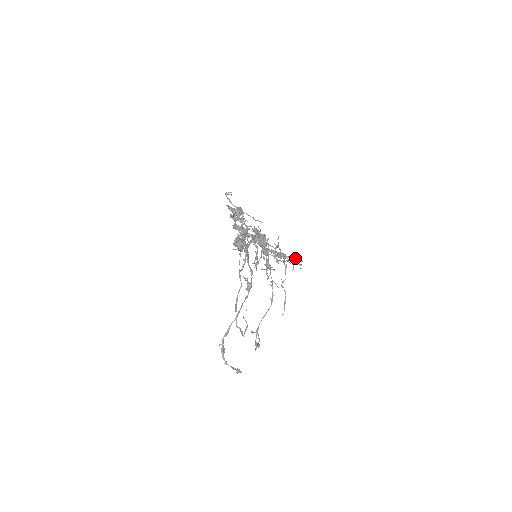
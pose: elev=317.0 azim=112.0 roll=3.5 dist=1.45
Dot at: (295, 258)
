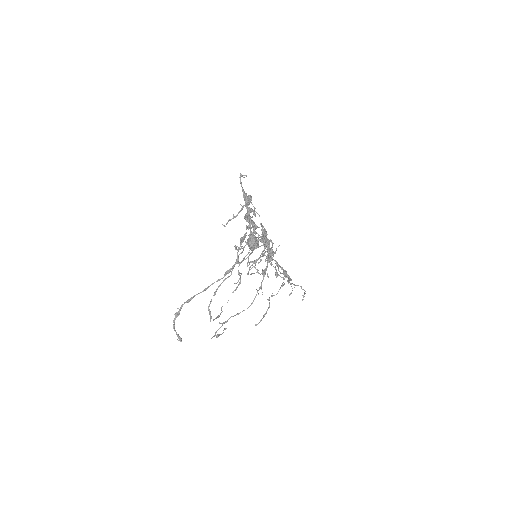
Dot at: (300, 286)
